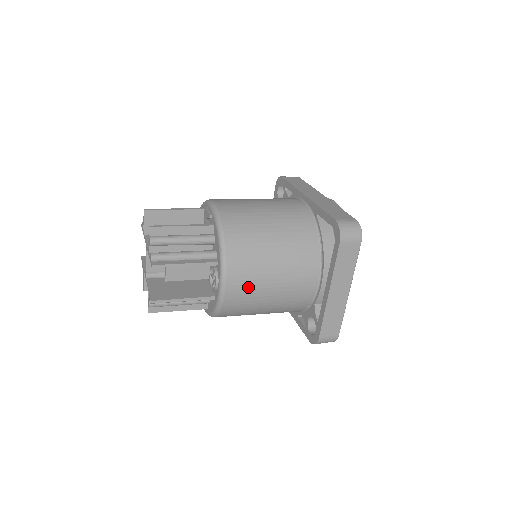
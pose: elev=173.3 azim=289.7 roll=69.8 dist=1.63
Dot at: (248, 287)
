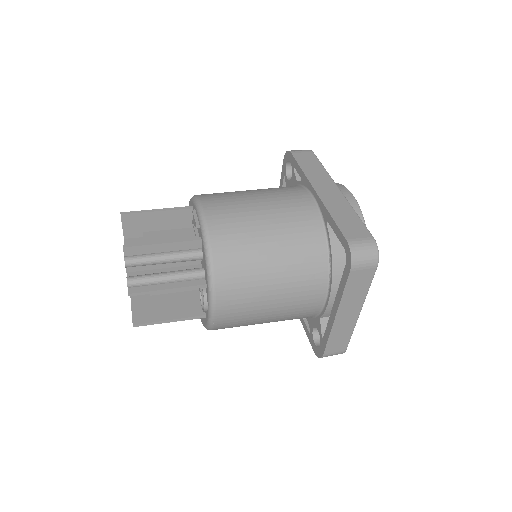
Dot at: (242, 310)
